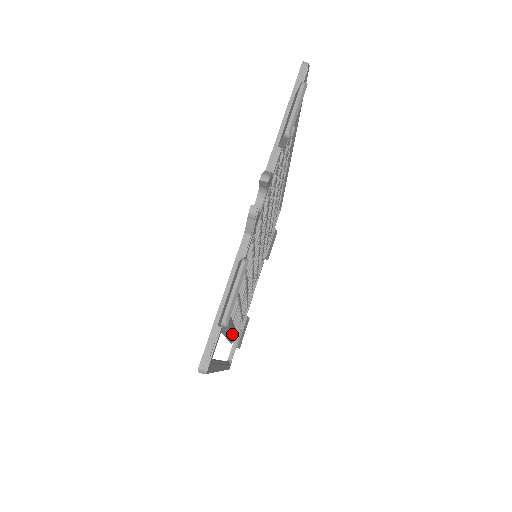
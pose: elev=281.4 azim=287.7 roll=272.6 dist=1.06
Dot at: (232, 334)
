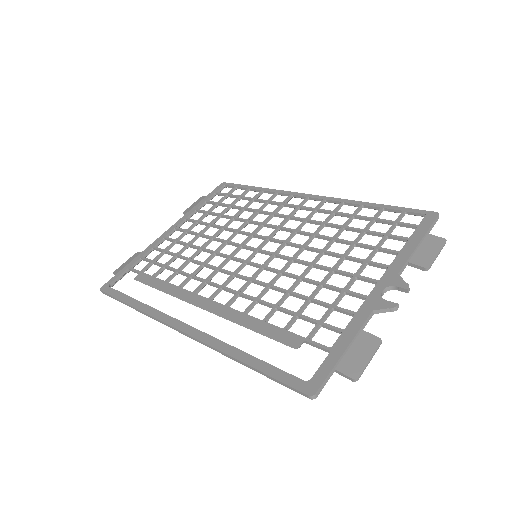
Dot at: (196, 302)
